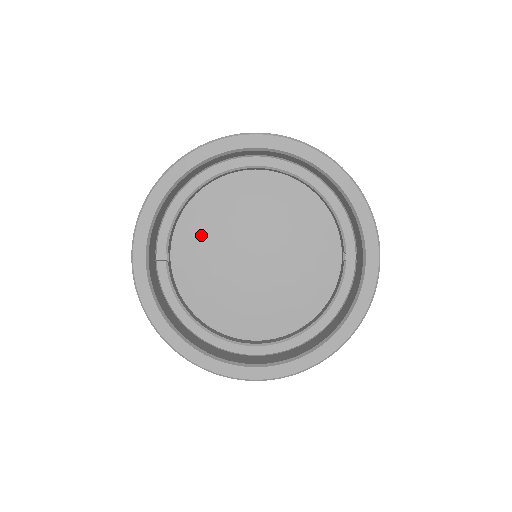
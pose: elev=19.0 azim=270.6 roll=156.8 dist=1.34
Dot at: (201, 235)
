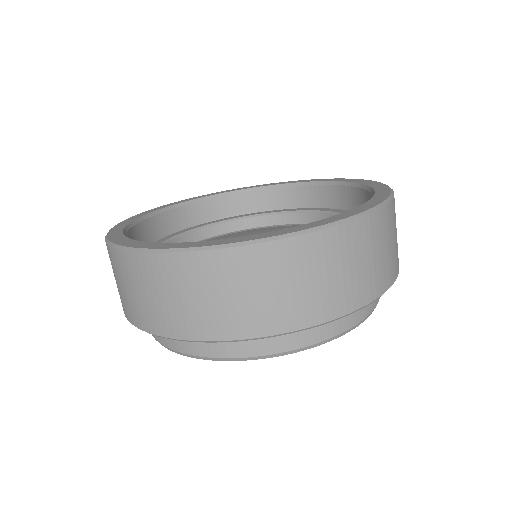
Dot at: occluded
